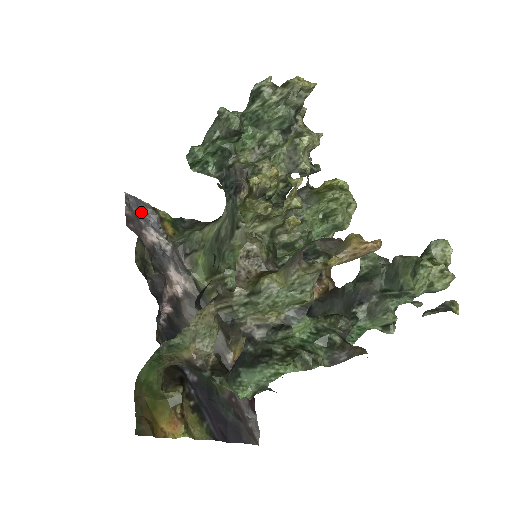
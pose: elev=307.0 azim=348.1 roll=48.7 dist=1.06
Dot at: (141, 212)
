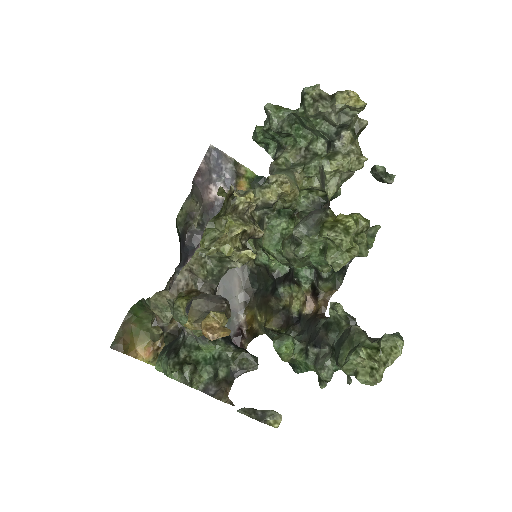
Dot at: (218, 166)
